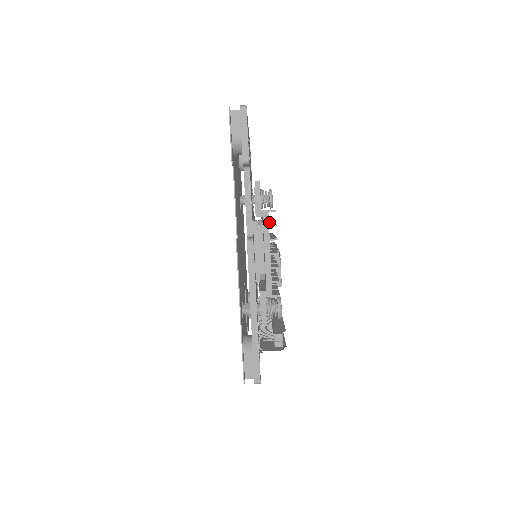
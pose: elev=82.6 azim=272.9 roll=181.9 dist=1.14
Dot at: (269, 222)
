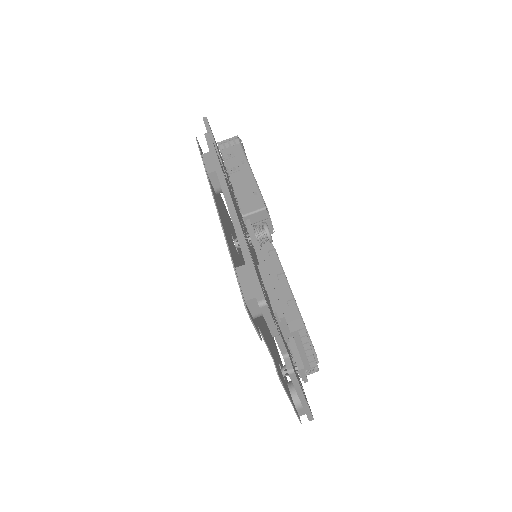
Dot at: occluded
